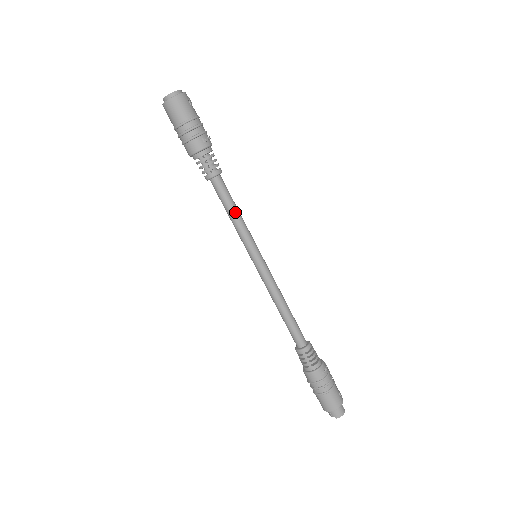
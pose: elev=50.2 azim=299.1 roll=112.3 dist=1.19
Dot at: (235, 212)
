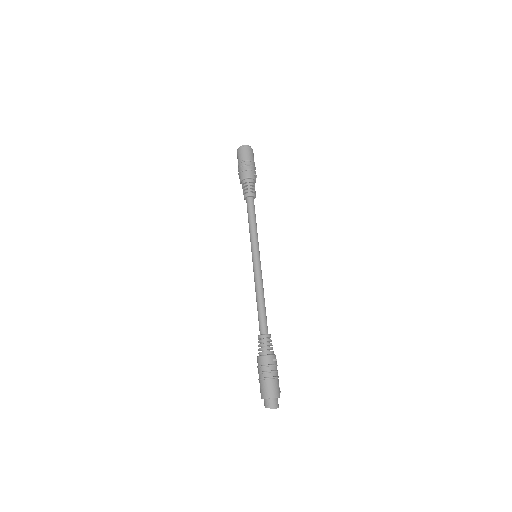
Dot at: (255, 222)
